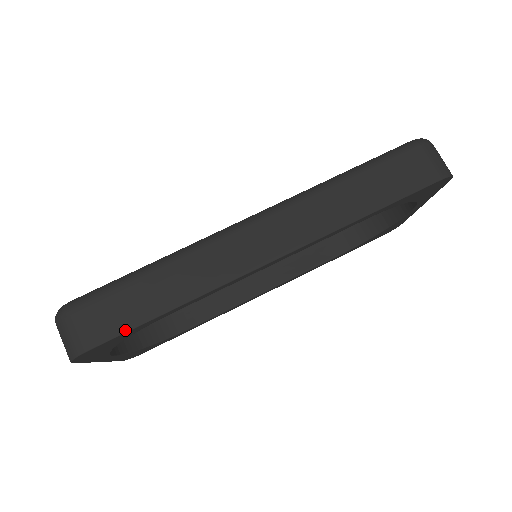
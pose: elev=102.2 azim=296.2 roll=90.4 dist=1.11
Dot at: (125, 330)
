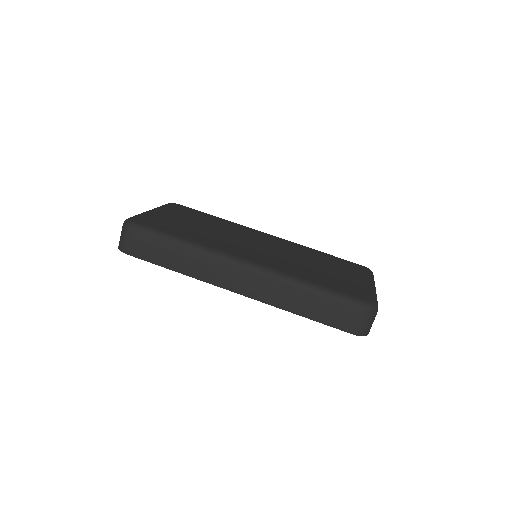
Dot at: (148, 261)
